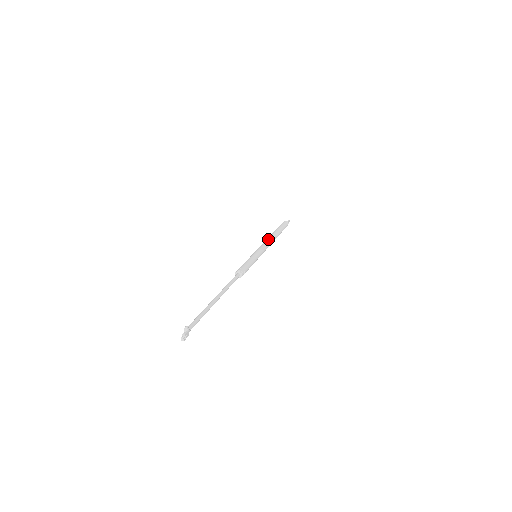
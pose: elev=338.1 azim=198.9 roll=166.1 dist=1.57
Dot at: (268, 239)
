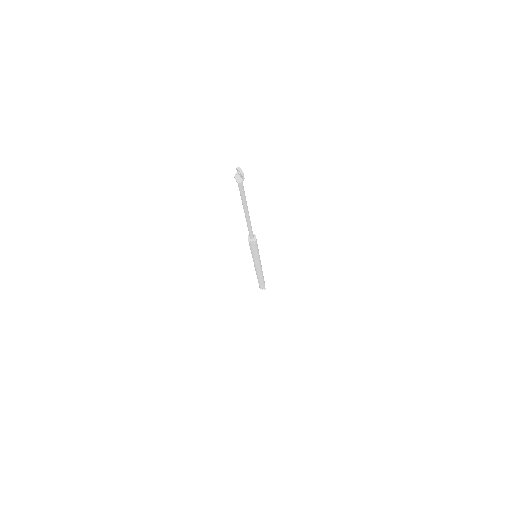
Dot at: occluded
